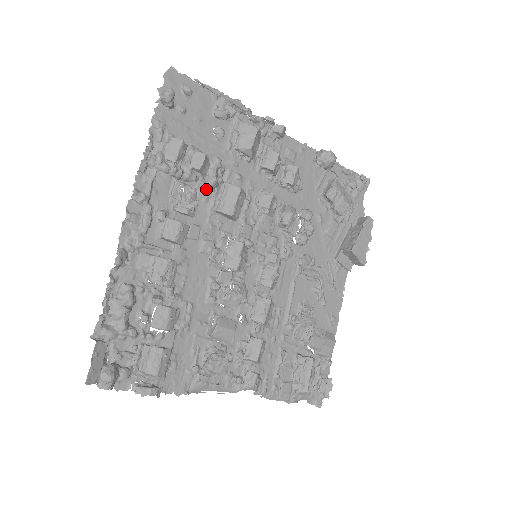
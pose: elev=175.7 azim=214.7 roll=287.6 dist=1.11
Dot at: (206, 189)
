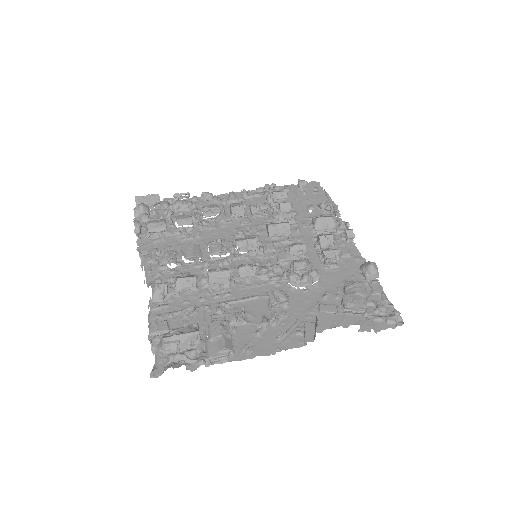
Dot at: (274, 215)
